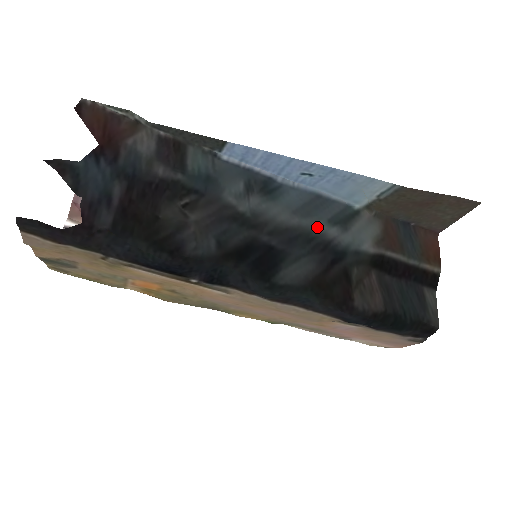
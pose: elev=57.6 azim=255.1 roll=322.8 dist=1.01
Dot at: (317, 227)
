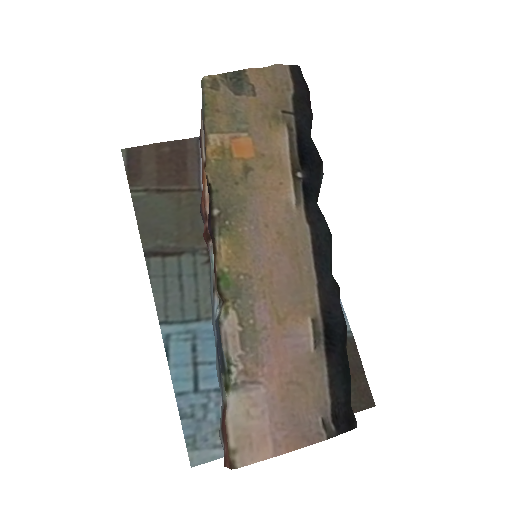
Dot at: occluded
